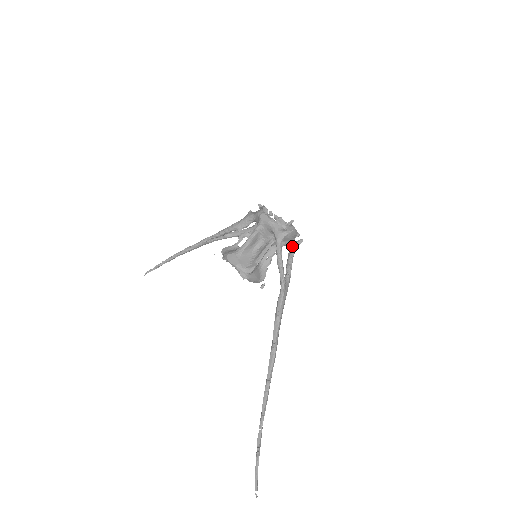
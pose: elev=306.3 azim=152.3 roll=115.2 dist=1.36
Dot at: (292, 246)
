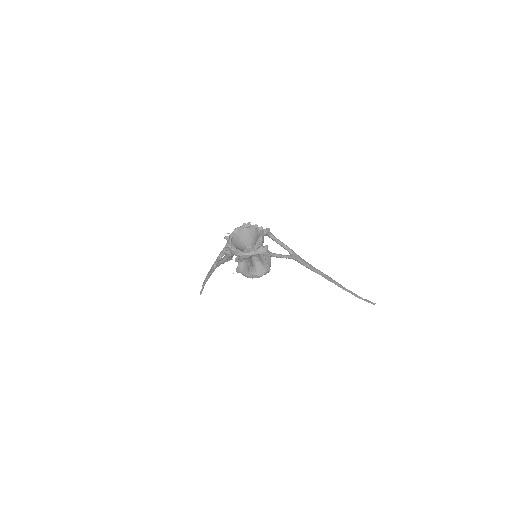
Dot at: (267, 235)
